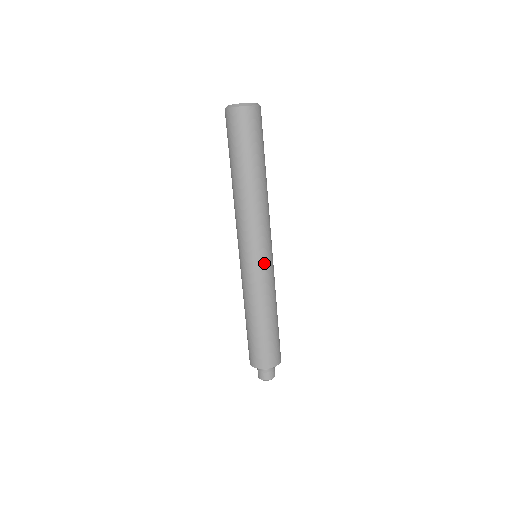
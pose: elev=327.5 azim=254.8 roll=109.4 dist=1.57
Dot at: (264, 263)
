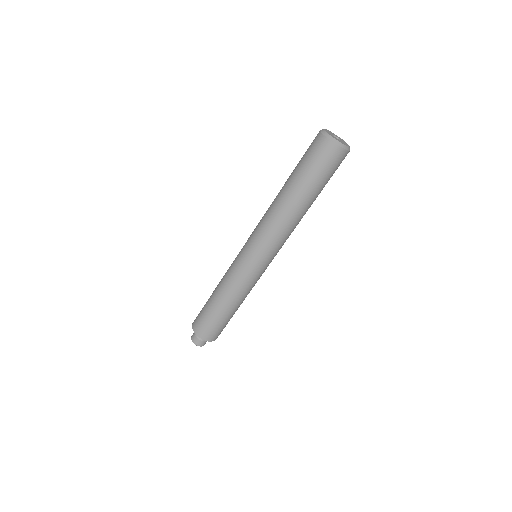
Dot at: occluded
